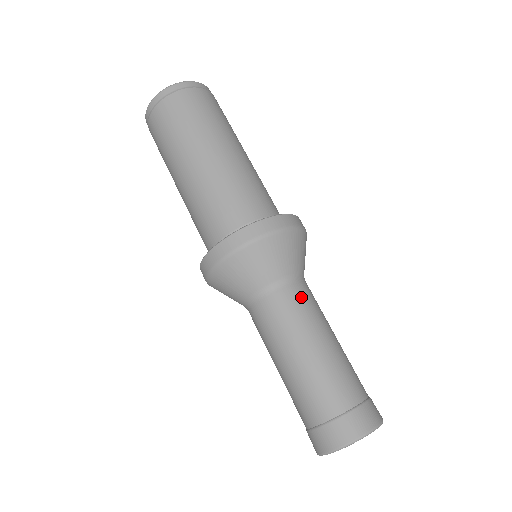
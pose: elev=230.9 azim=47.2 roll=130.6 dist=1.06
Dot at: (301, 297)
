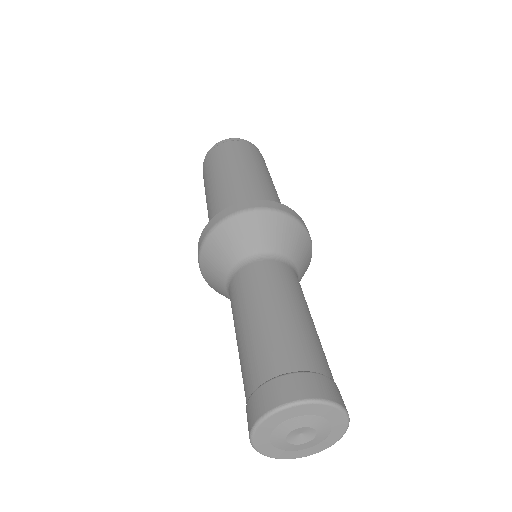
Dot at: (292, 276)
